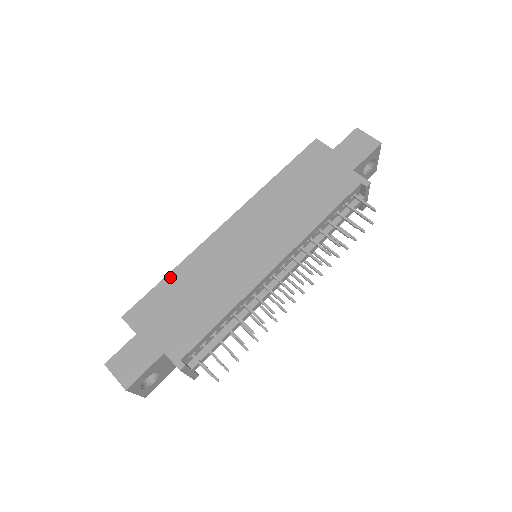
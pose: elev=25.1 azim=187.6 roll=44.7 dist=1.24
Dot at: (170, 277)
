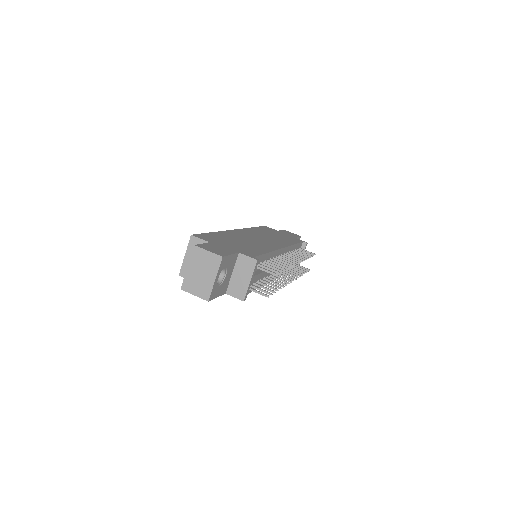
Dot at: (216, 233)
